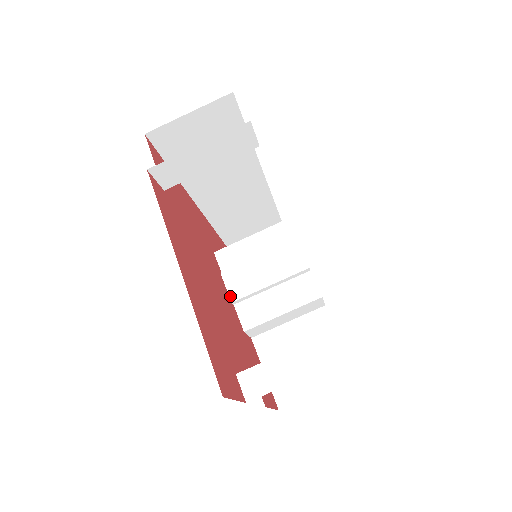
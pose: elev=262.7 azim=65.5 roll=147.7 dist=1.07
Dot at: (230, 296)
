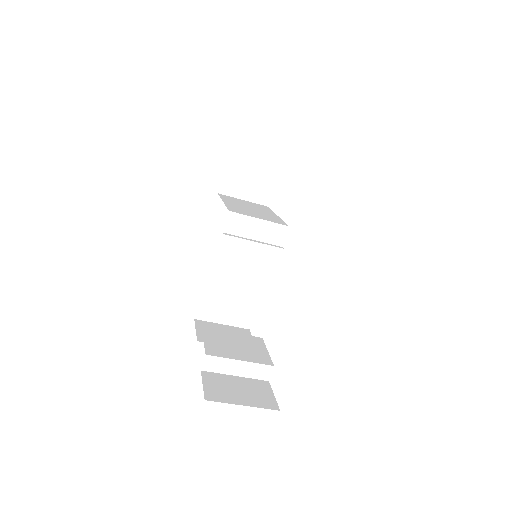
Dot at: (219, 253)
